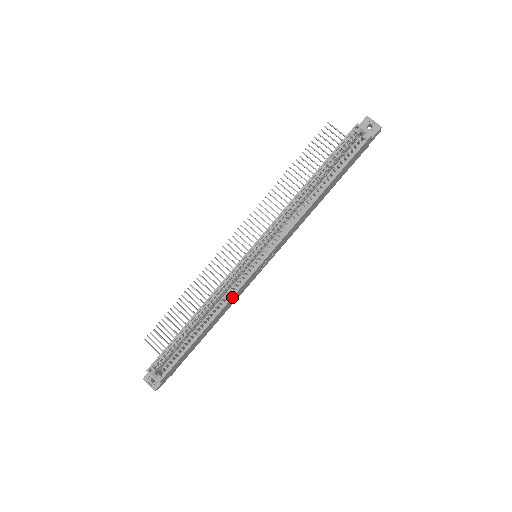
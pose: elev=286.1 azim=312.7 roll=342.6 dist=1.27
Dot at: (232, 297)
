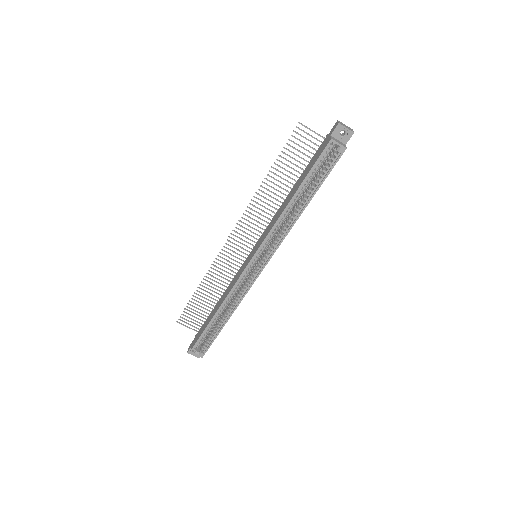
Dot at: occluded
